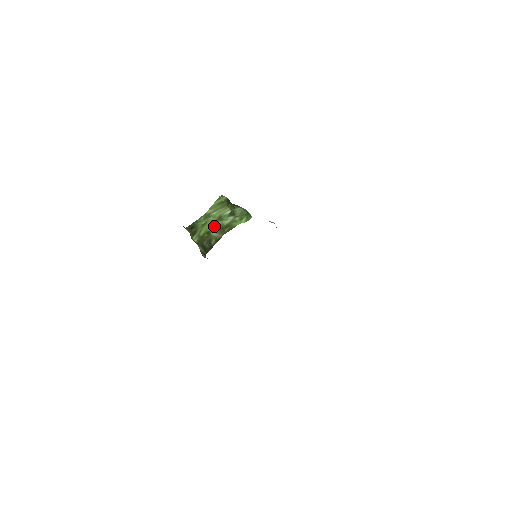
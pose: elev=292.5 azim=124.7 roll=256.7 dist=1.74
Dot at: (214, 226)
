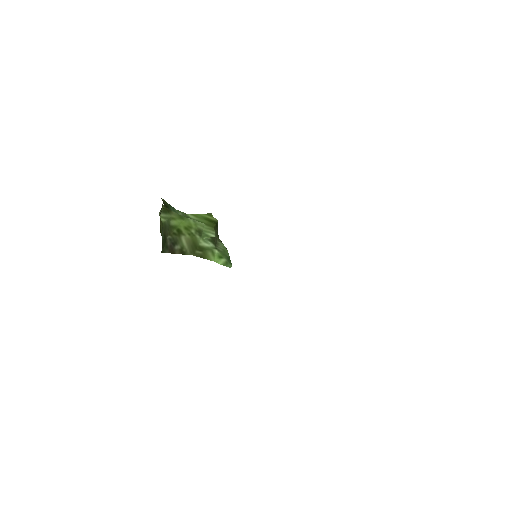
Dot at: (189, 232)
